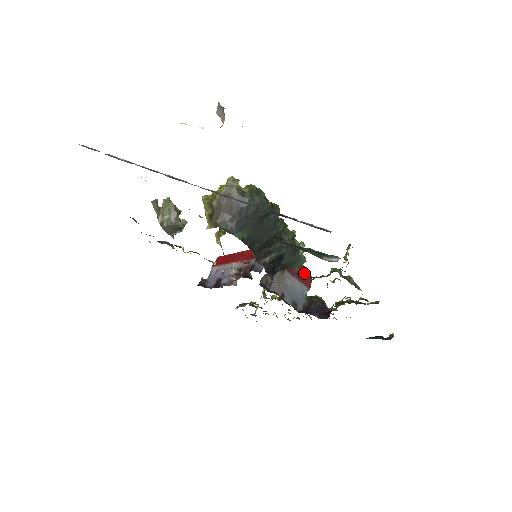
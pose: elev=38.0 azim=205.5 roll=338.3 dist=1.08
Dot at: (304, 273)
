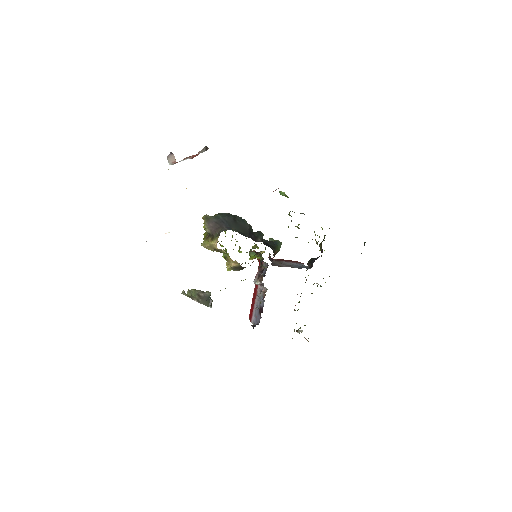
Dot at: (291, 261)
